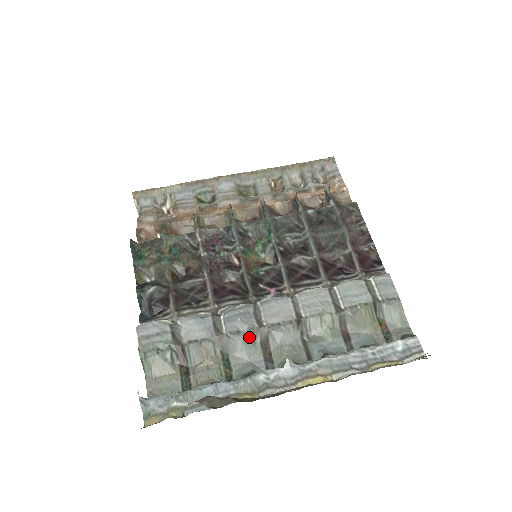
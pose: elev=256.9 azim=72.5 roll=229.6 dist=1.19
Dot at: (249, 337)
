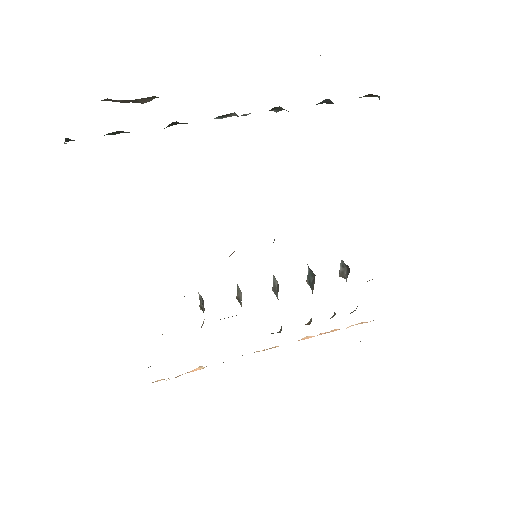
Dot at: occluded
